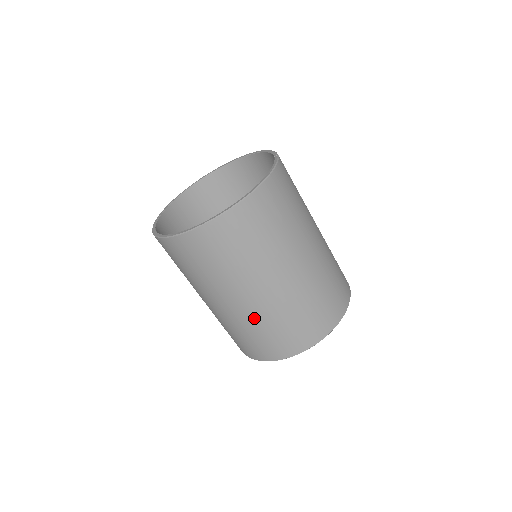
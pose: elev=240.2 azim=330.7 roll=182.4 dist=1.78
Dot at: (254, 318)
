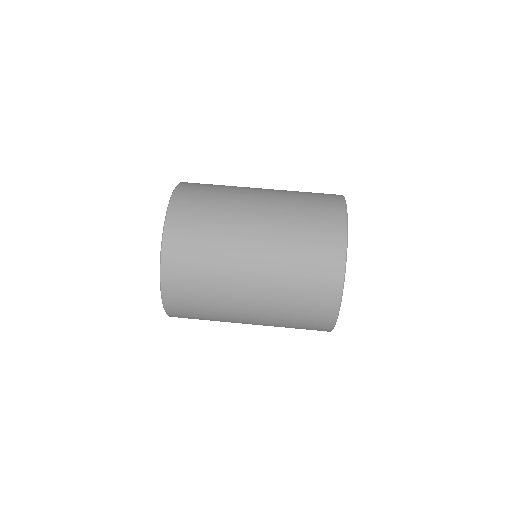
Dot at: (280, 238)
